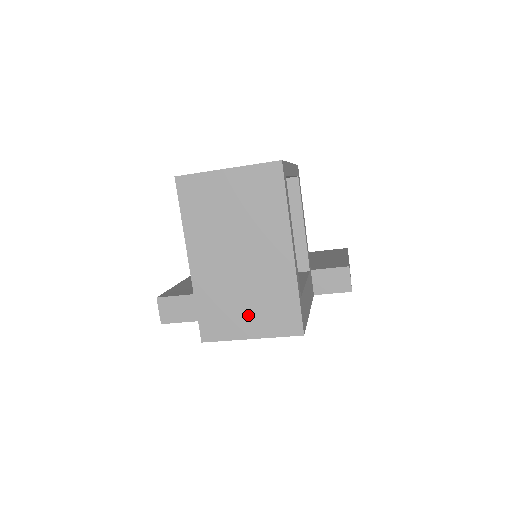
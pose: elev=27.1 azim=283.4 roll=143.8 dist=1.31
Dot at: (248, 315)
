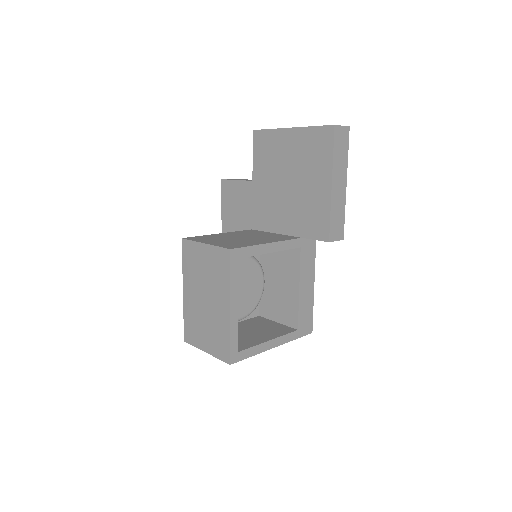
Dot at: occluded
